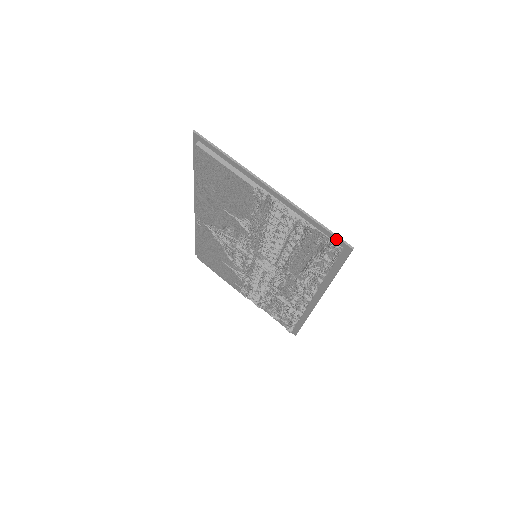
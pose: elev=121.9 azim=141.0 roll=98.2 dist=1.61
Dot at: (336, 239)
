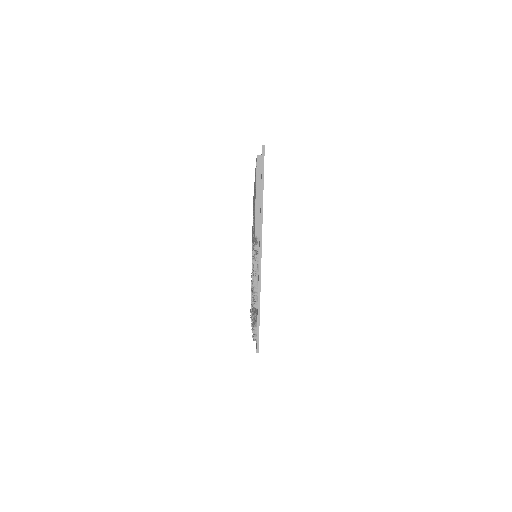
Dot at: (257, 333)
